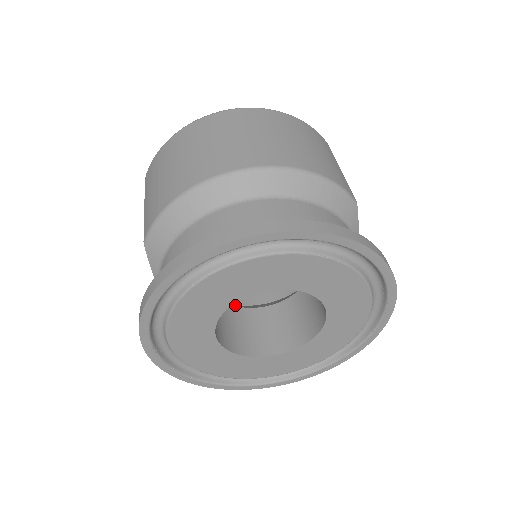
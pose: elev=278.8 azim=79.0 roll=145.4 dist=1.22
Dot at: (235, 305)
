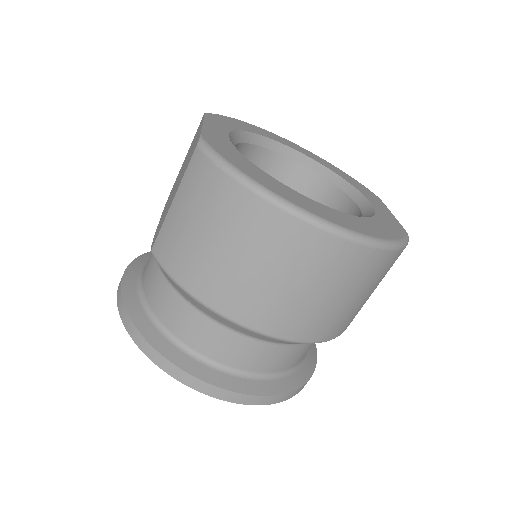
Dot at: occluded
